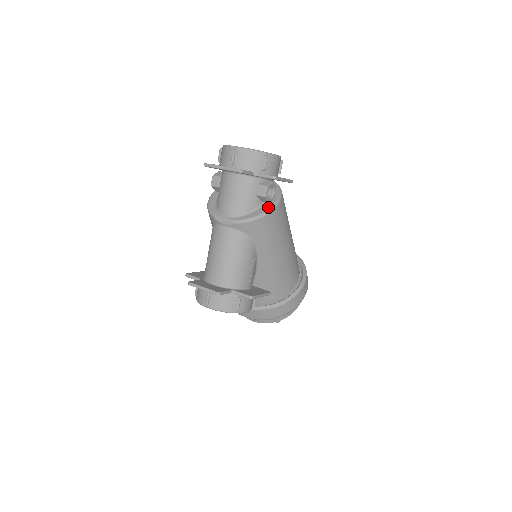
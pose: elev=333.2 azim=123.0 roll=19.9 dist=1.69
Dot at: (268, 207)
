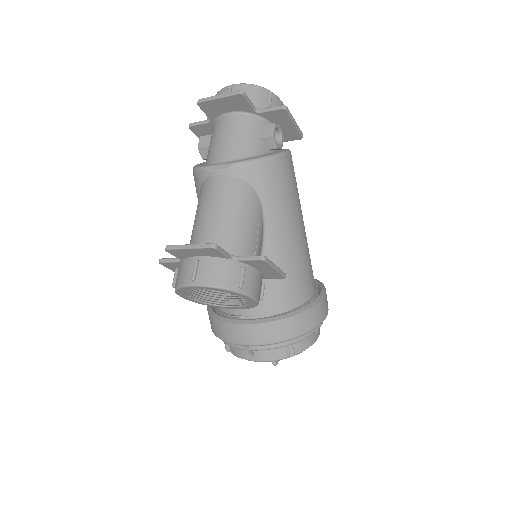
Dot at: (276, 152)
